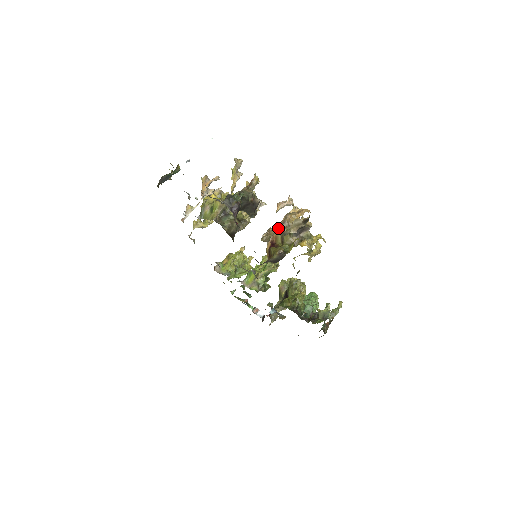
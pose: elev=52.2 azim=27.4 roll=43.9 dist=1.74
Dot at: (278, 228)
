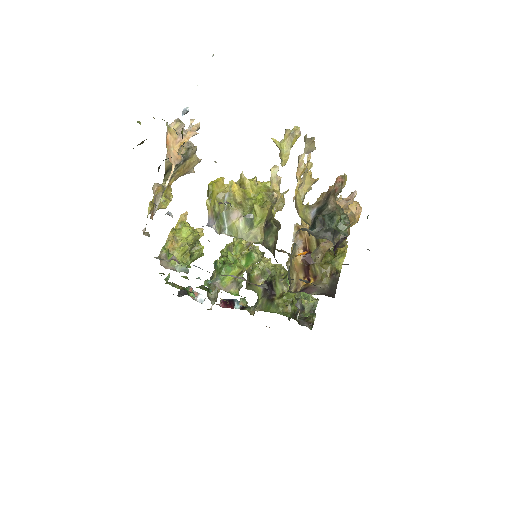
Dot at: occluded
